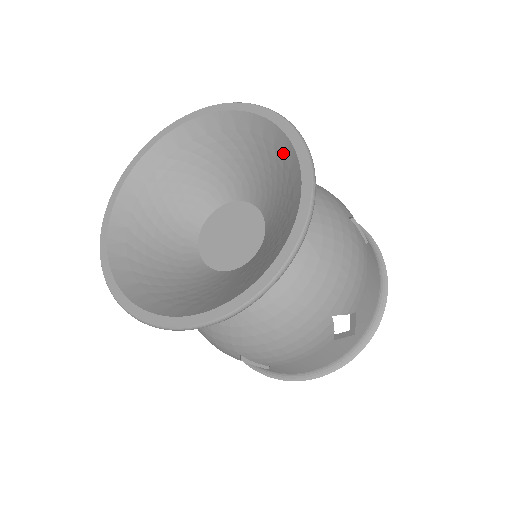
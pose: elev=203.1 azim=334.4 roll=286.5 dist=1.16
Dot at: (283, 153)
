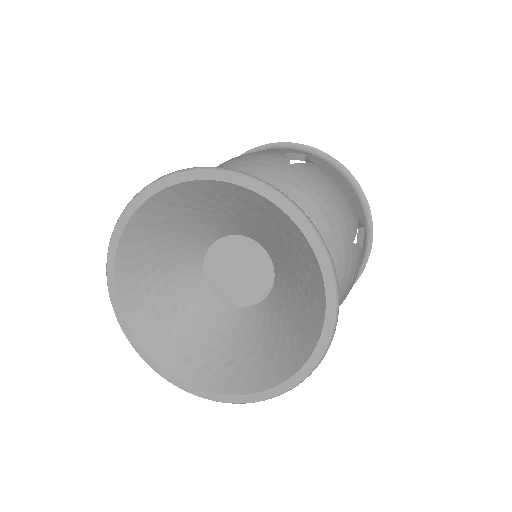
Dot at: (231, 194)
